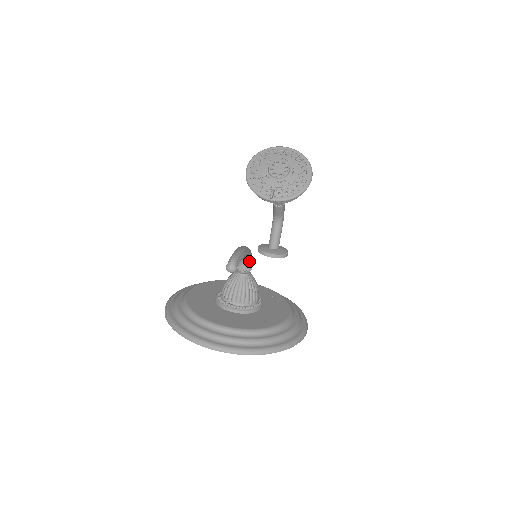
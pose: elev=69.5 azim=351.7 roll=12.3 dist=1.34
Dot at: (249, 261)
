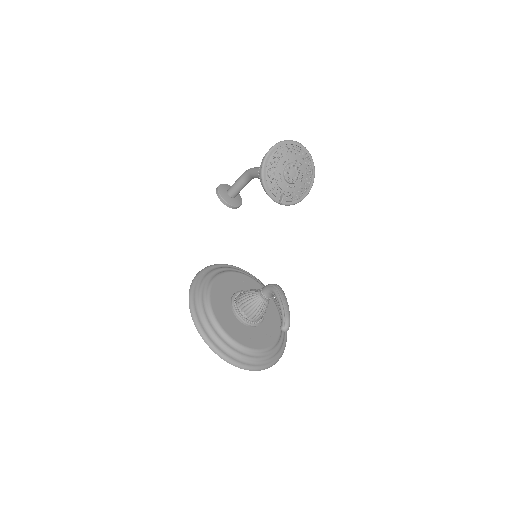
Dot at: occluded
